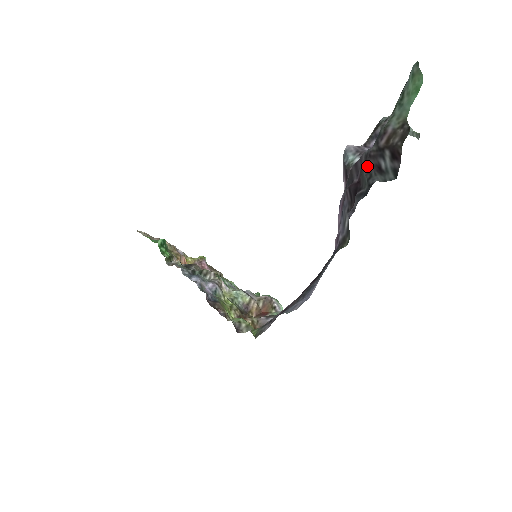
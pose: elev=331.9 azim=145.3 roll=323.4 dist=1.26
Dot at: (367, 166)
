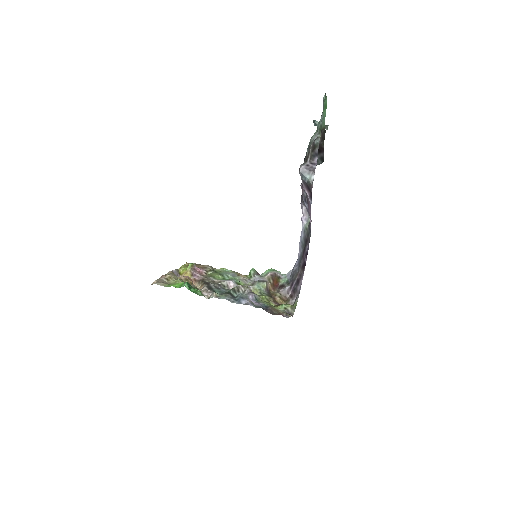
Dot at: occluded
